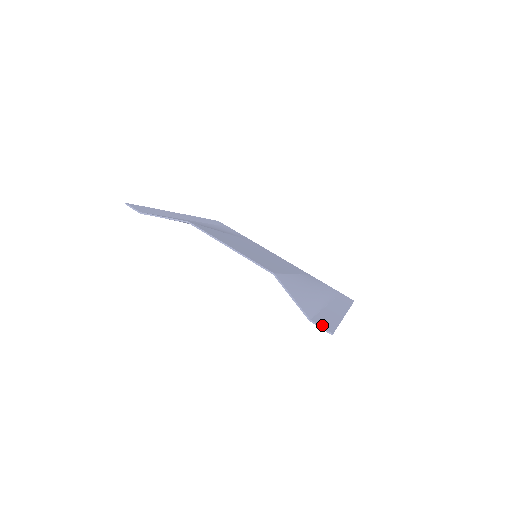
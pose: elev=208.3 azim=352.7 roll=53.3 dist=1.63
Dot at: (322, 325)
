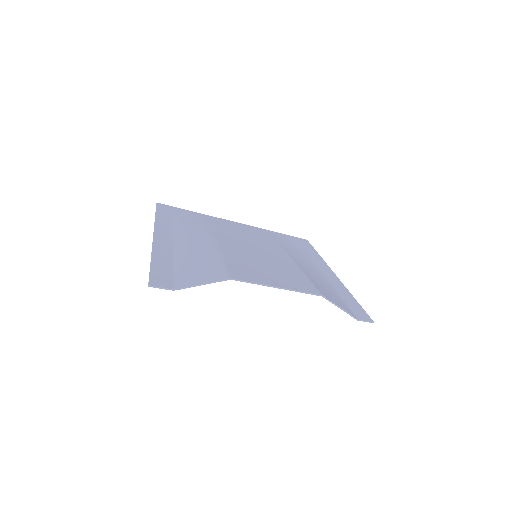
Dot at: (364, 318)
